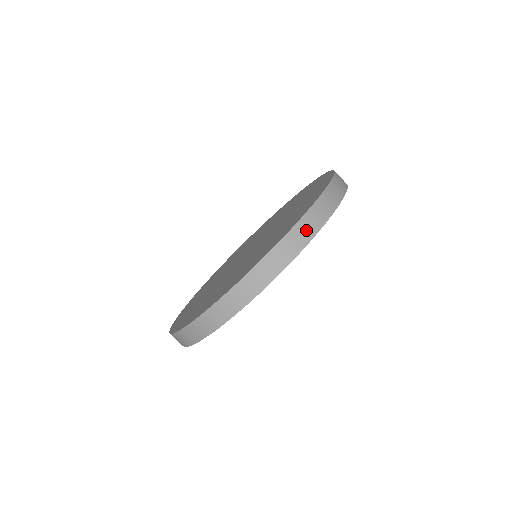
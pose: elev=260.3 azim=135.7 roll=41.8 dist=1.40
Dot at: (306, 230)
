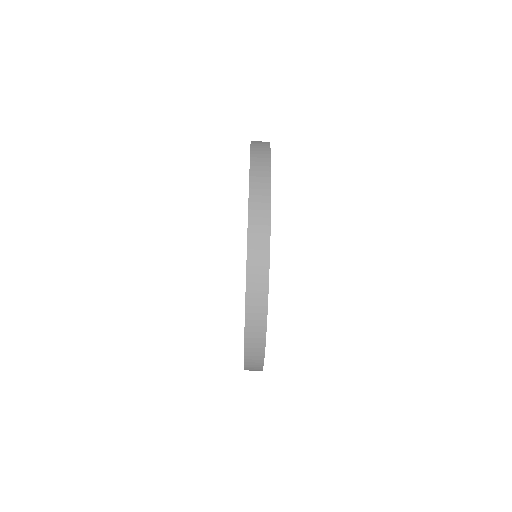
Dot at: (261, 149)
